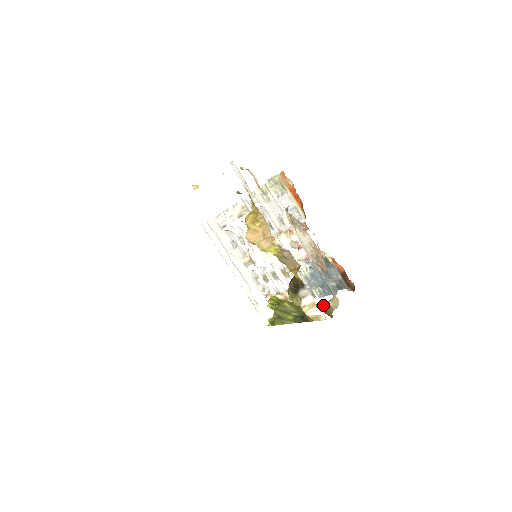
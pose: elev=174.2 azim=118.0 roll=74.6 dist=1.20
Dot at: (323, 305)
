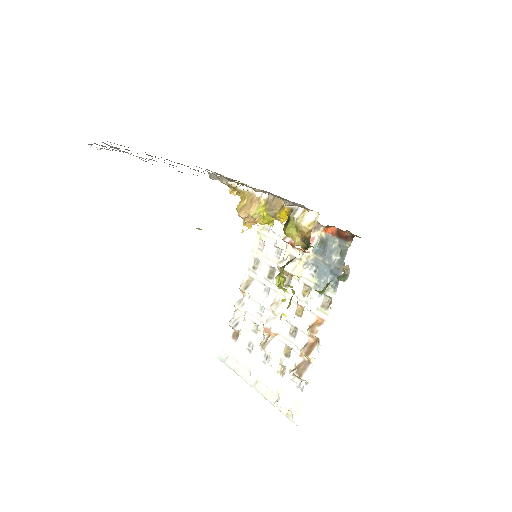
Dot at: occluded
